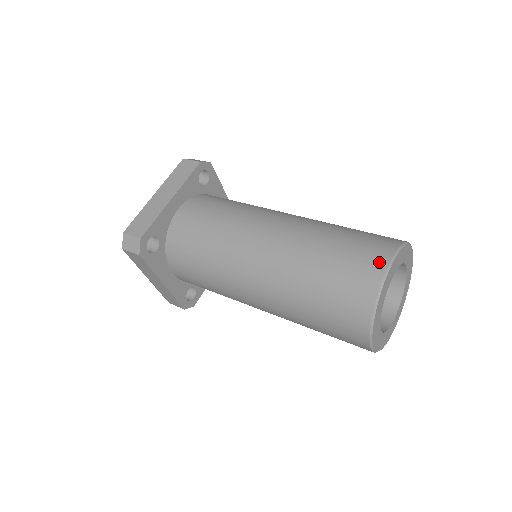
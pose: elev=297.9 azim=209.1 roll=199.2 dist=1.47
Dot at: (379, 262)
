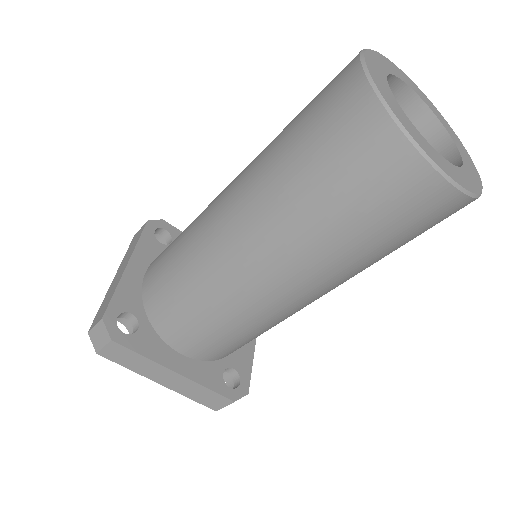
Dot at: (347, 70)
